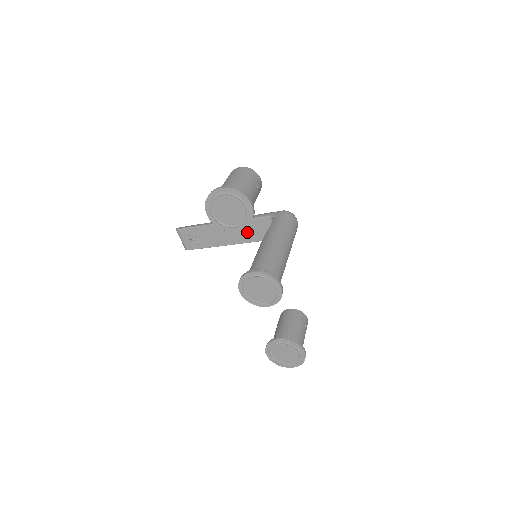
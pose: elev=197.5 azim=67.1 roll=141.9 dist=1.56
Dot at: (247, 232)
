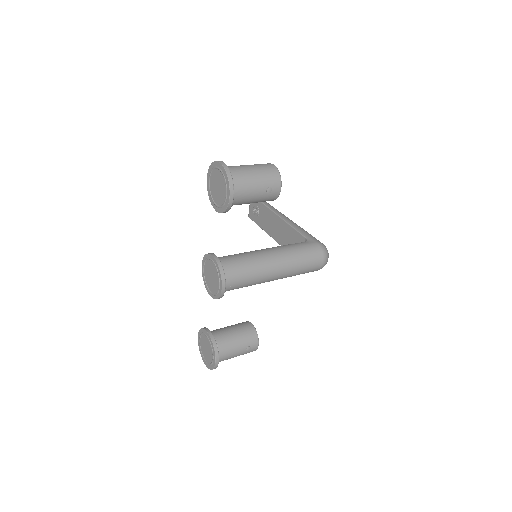
Dot at: (287, 237)
